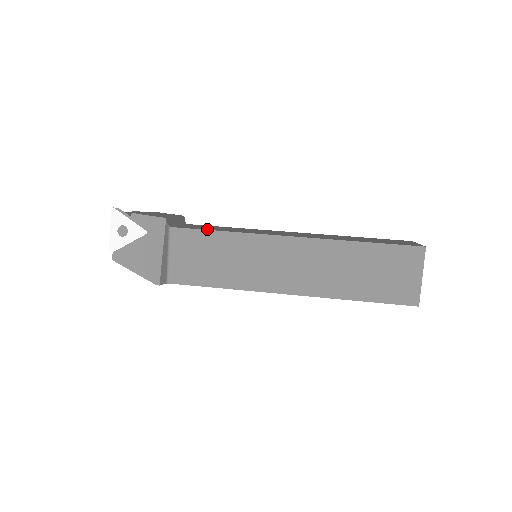
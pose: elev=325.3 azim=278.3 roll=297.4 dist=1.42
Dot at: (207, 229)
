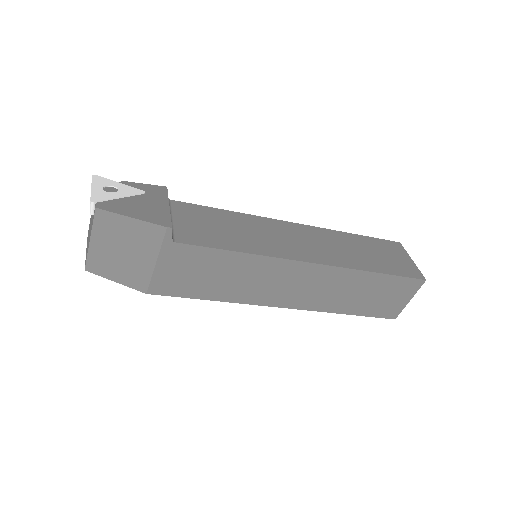
Dot at: occluded
